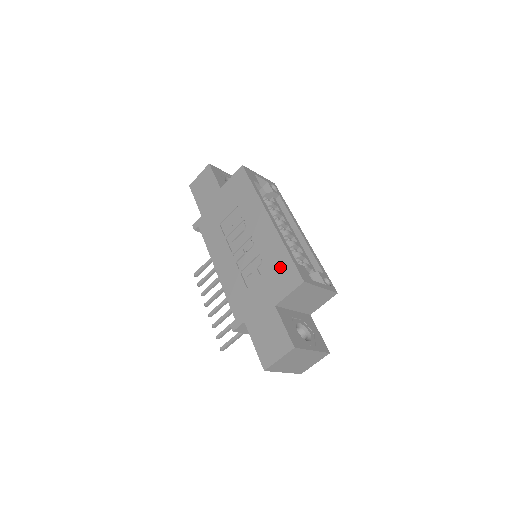
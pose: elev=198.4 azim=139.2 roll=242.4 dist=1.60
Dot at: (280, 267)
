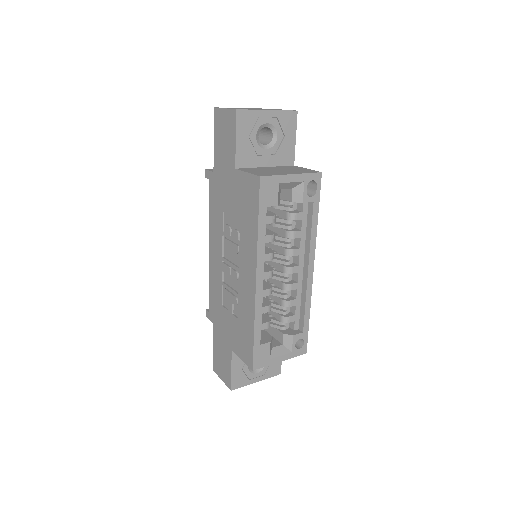
Dot at: (244, 333)
